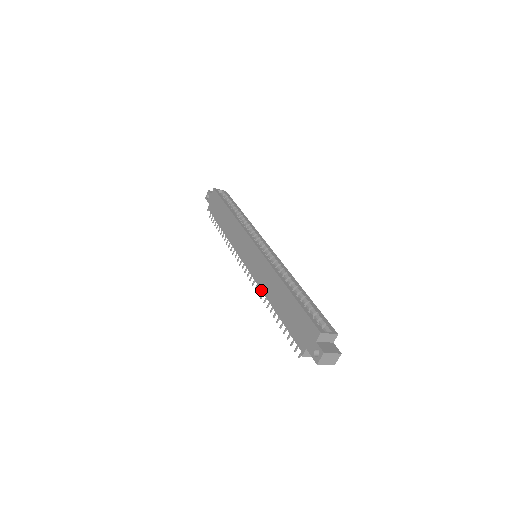
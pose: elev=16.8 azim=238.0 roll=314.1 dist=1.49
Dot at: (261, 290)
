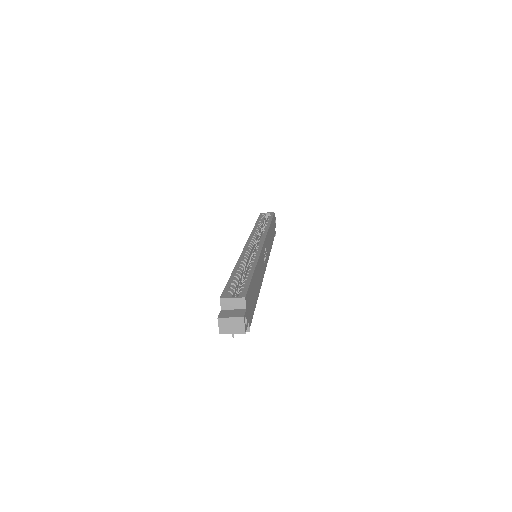
Dot at: occluded
